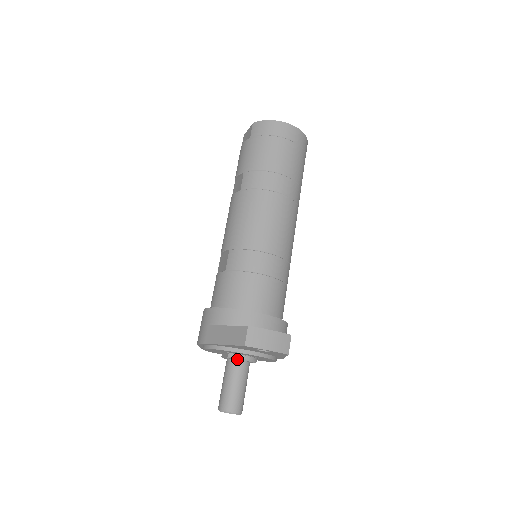
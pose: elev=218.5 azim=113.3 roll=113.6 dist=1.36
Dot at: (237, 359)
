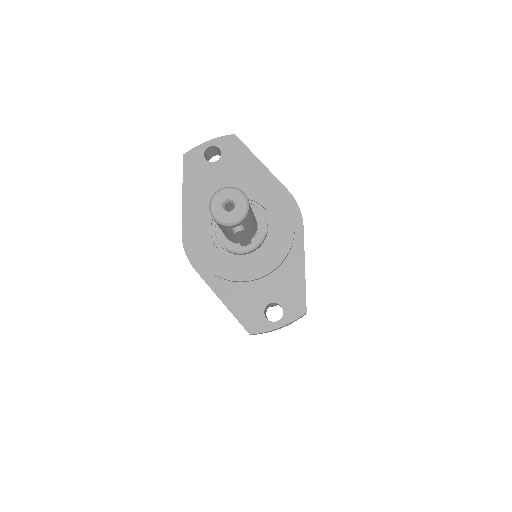
Dot at: occluded
